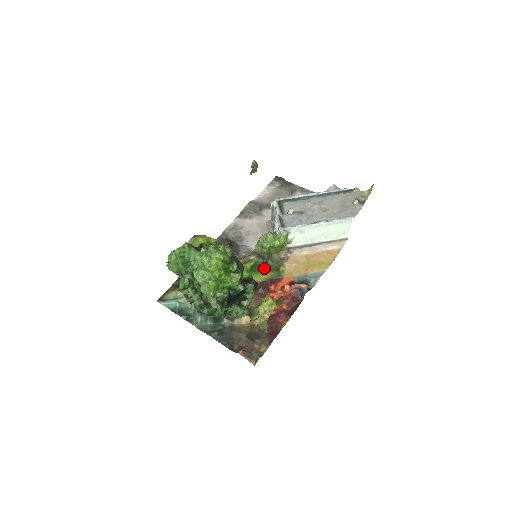
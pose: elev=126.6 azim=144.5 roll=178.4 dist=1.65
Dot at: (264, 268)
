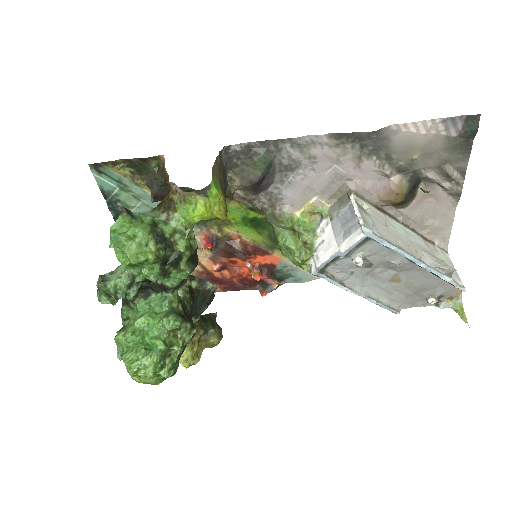
Dot at: (266, 231)
